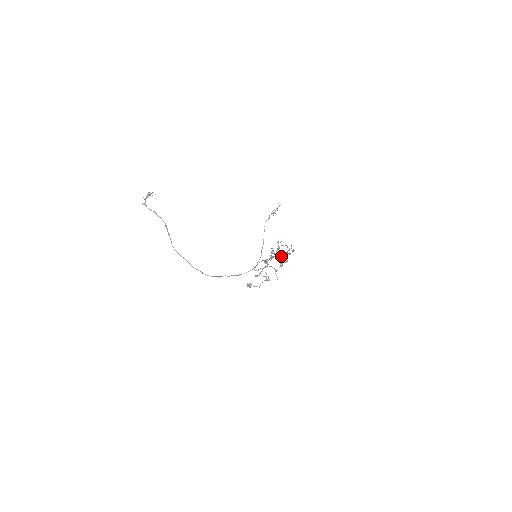
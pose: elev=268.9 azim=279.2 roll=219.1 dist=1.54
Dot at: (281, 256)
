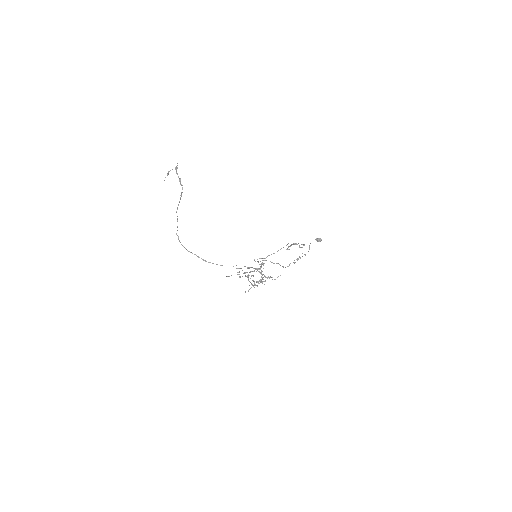
Dot at: occluded
